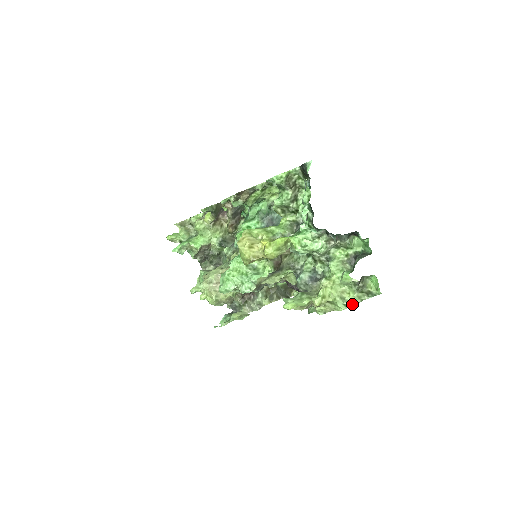
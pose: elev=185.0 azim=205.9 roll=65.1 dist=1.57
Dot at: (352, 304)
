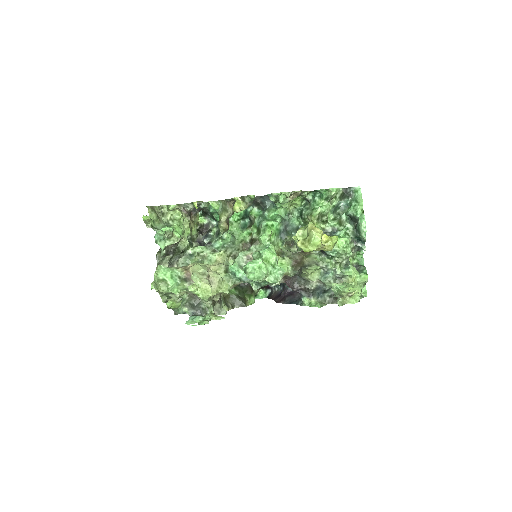
Dot at: occluded
